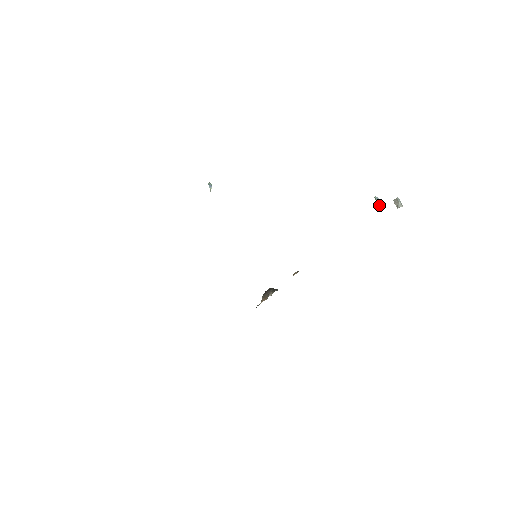
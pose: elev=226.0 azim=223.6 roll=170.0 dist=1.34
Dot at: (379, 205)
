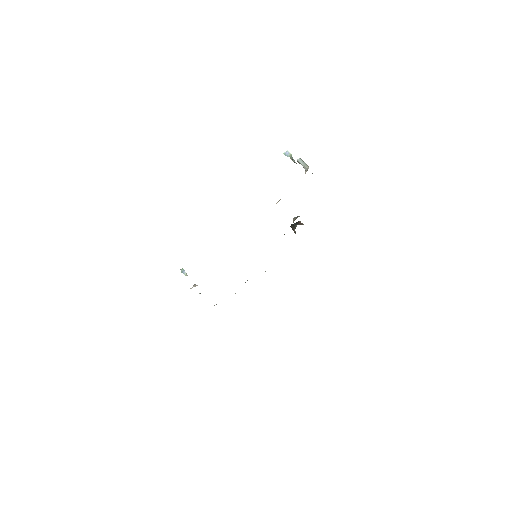
Dot at: (293, 161)
